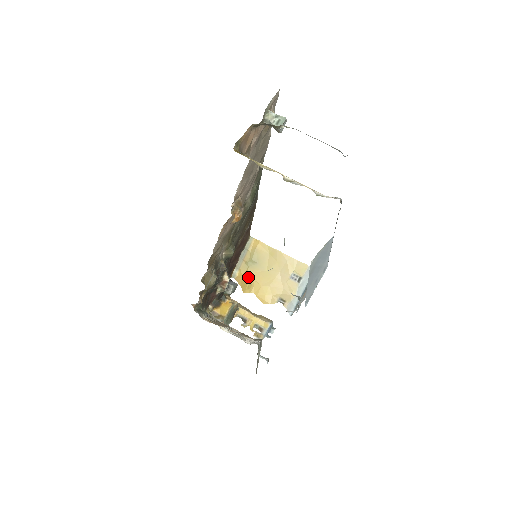
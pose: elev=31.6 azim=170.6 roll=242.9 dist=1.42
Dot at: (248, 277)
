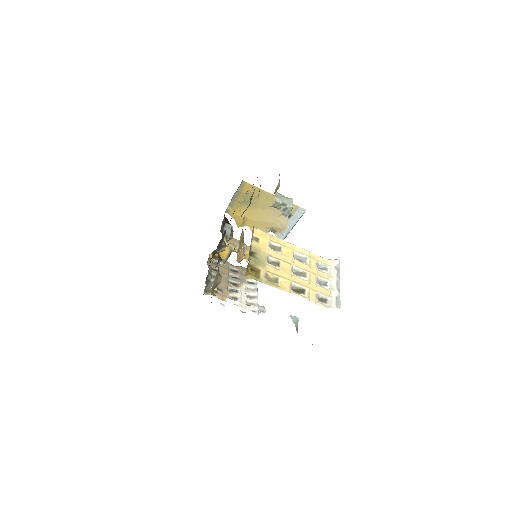
Dot at: (241, 214)
